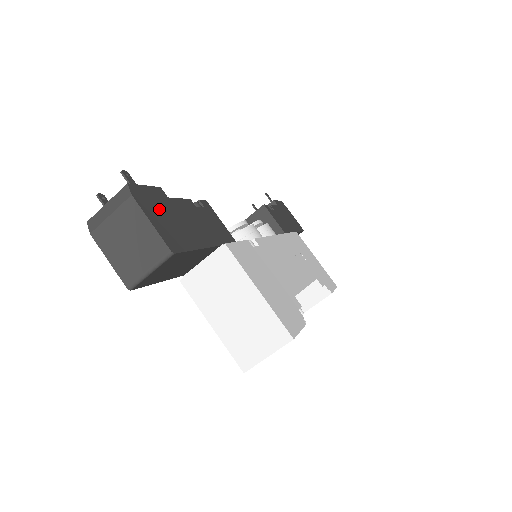
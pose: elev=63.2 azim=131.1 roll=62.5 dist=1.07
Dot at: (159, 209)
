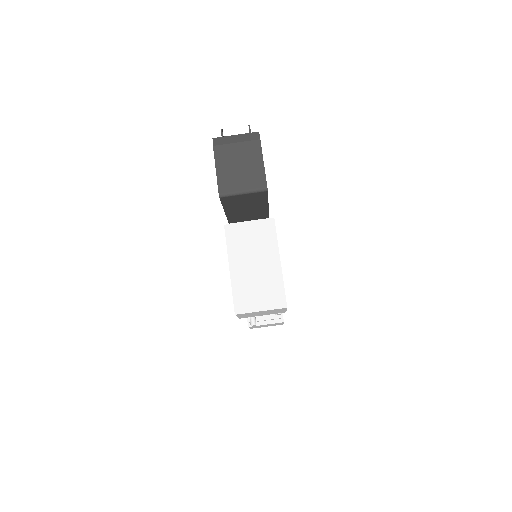
Dot at: occluded
